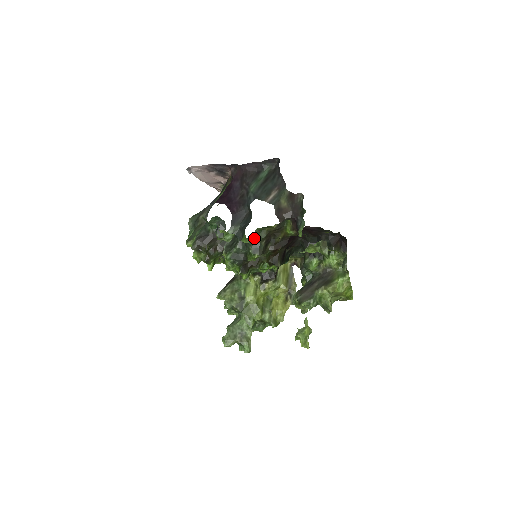
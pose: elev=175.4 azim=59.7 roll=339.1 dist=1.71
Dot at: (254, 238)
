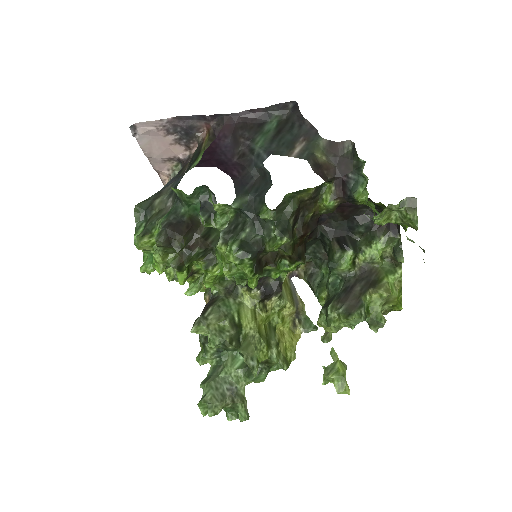
Dot at: (280, 211)
